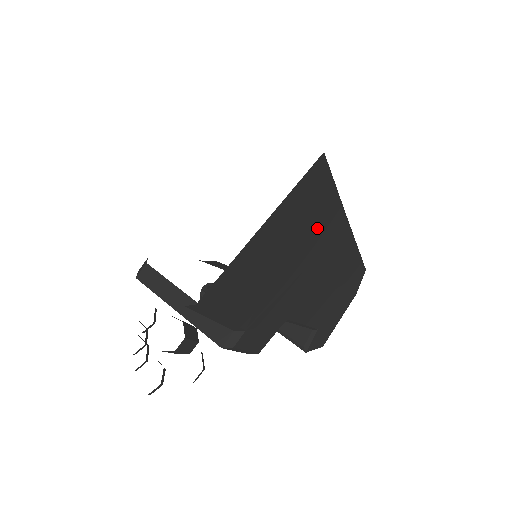
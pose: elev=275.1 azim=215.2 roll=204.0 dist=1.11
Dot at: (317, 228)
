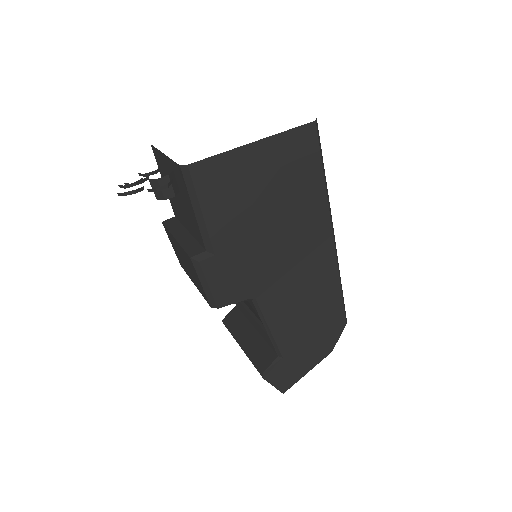
Dot at: (301, 201)
